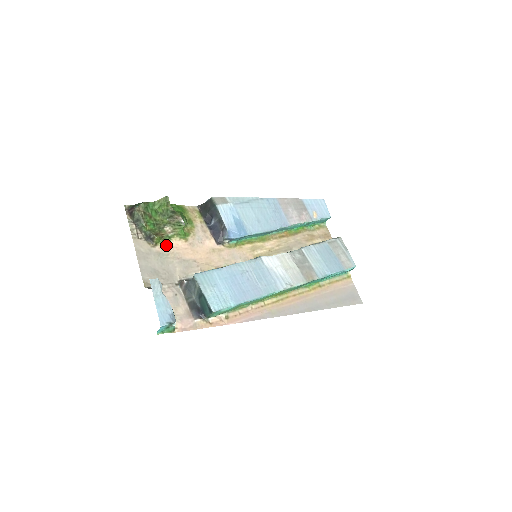
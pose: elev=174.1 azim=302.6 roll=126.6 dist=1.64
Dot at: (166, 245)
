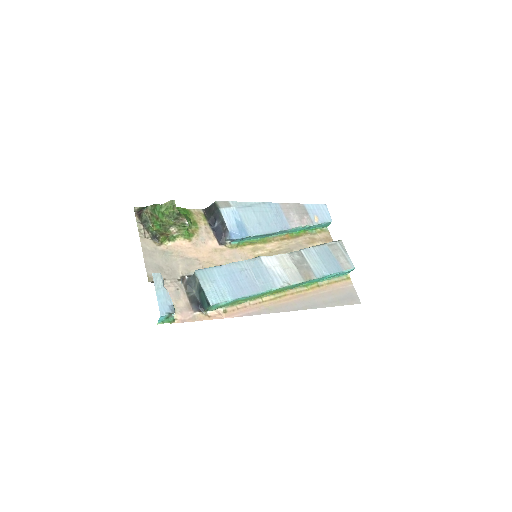
Dot at: (171, 244)
